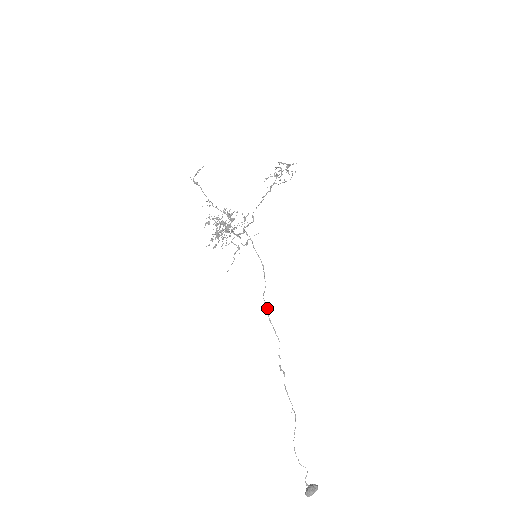
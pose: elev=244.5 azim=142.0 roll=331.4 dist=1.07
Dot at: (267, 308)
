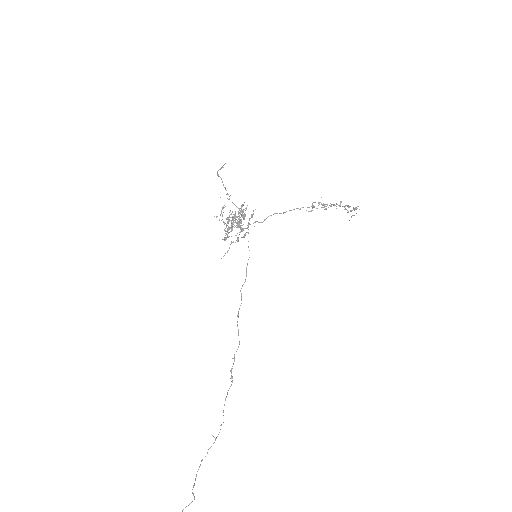
Dot at: occluded
